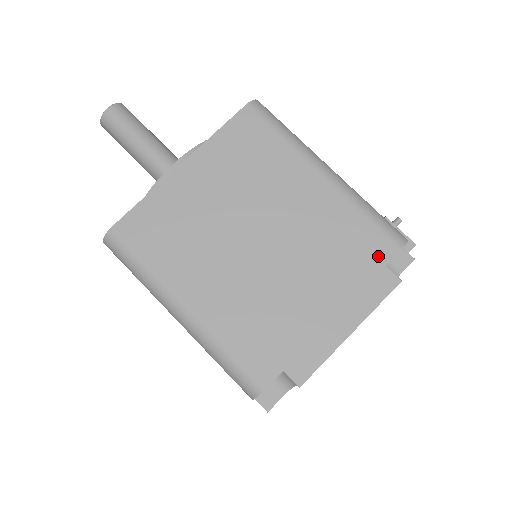
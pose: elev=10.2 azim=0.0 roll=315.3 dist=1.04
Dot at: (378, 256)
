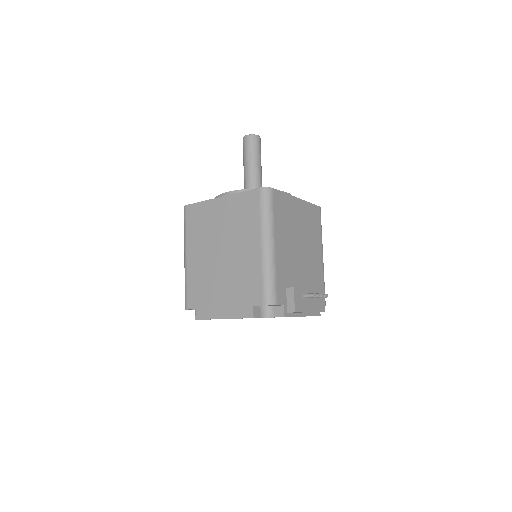
Dot at: (253, 300)
